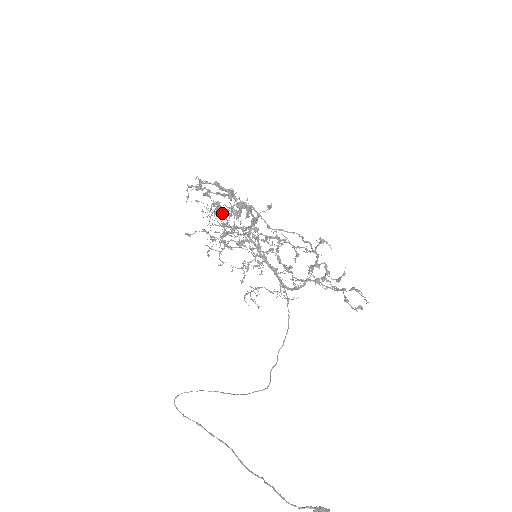
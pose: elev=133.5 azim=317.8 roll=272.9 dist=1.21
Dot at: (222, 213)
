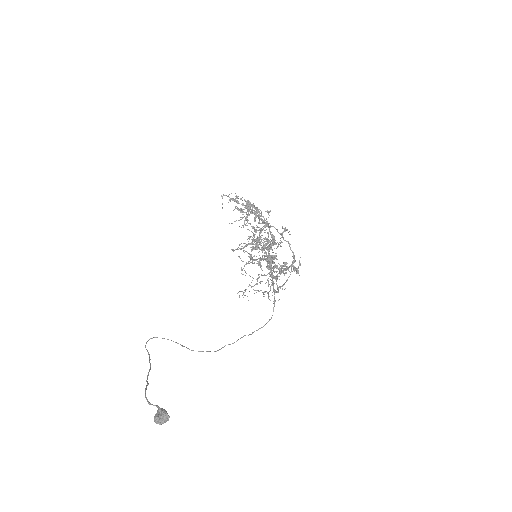
Dot at: occluded
